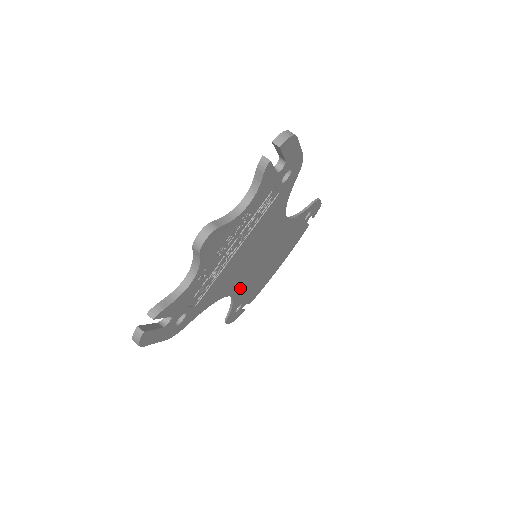
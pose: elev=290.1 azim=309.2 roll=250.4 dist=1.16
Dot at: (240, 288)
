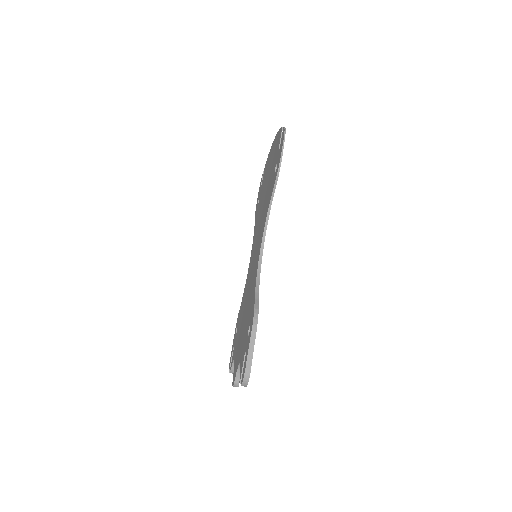
Dot at: occluded
